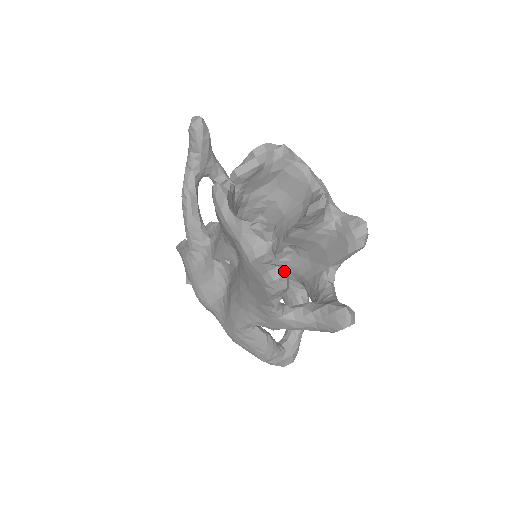
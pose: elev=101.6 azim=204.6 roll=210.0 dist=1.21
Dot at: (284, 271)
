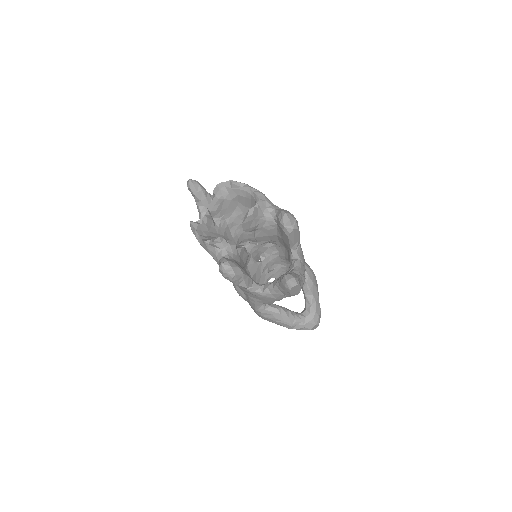
Dot at: (228, 265)
